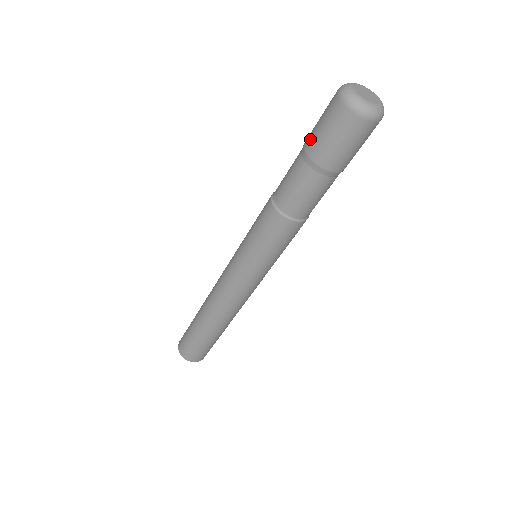
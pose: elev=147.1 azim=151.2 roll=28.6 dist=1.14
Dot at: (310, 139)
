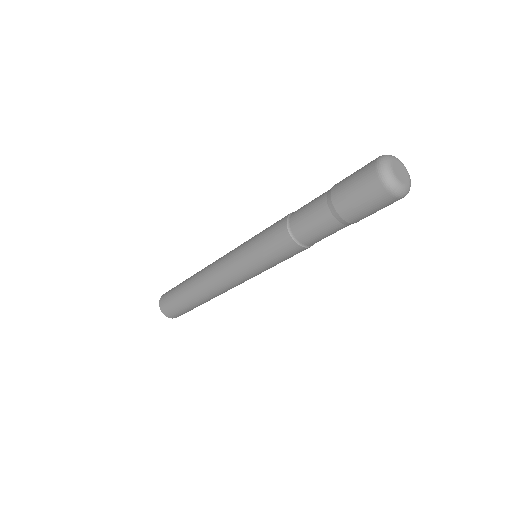
Dot at: (339, 192)
